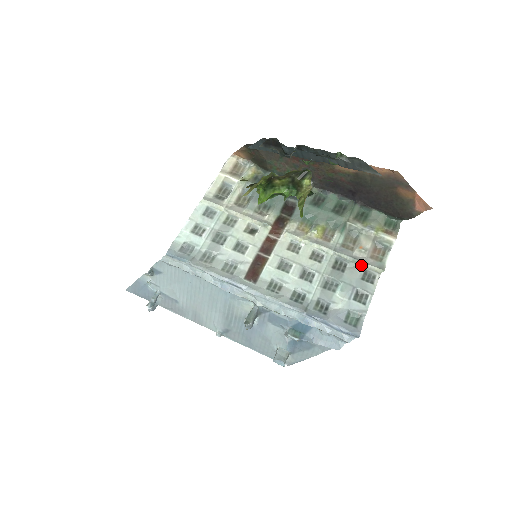
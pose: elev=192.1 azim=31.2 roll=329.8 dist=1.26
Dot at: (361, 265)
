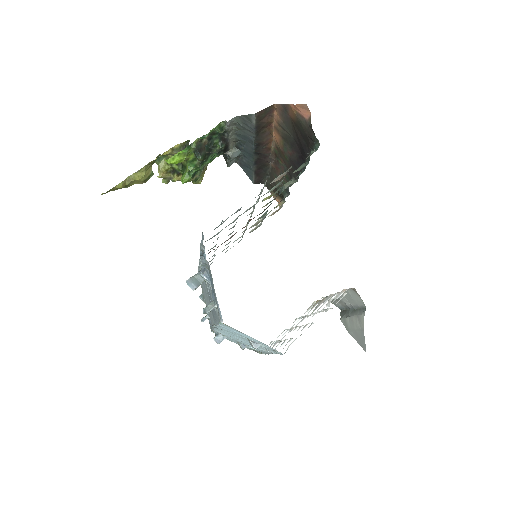
Dot at: (261, 192)
